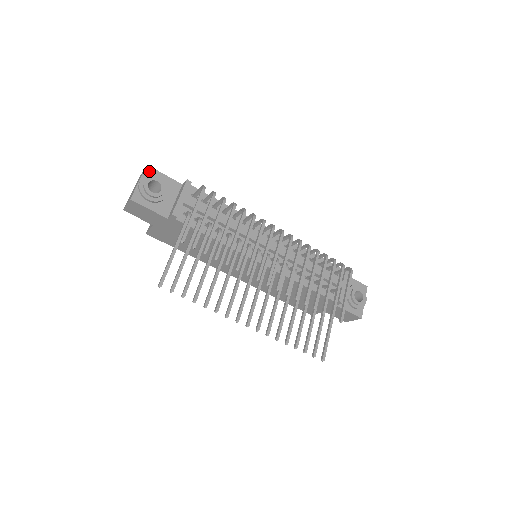
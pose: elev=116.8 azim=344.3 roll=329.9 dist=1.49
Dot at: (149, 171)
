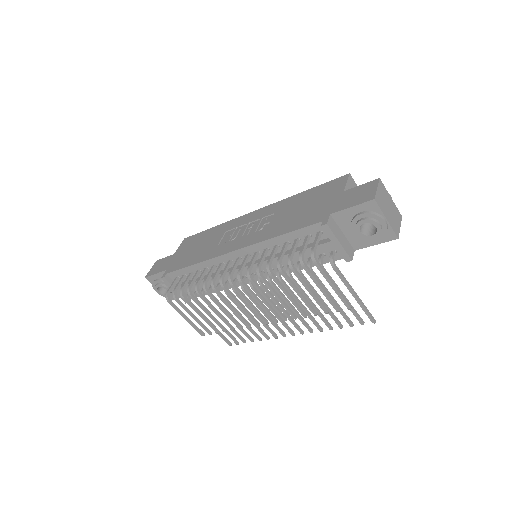
Dot at: (150, 280)
